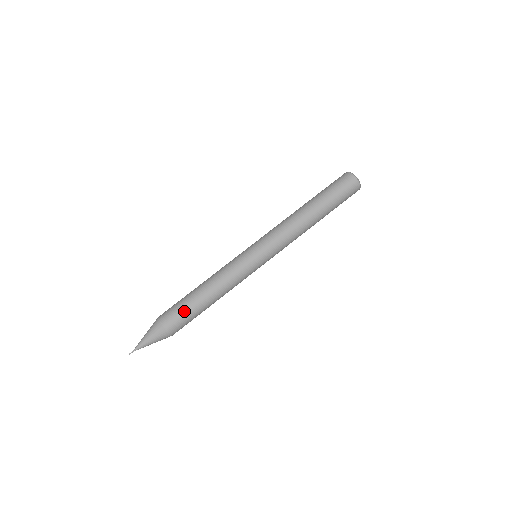
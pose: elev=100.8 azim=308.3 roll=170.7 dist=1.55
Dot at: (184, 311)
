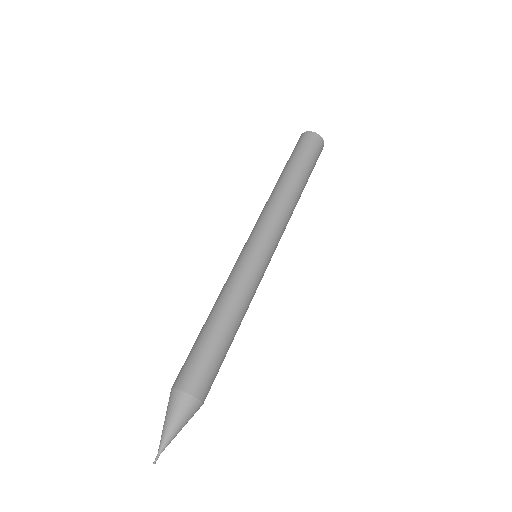
Dot at: (208, 359)
